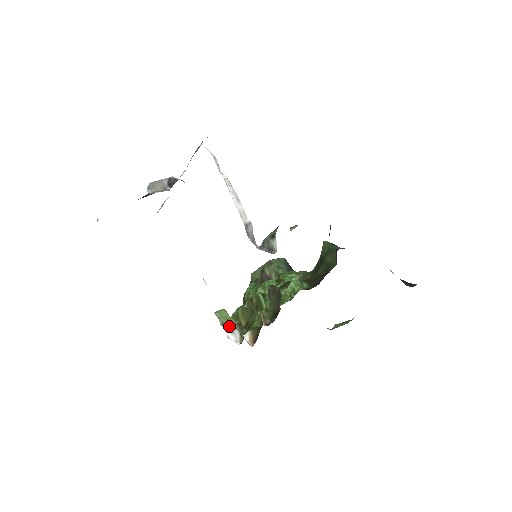
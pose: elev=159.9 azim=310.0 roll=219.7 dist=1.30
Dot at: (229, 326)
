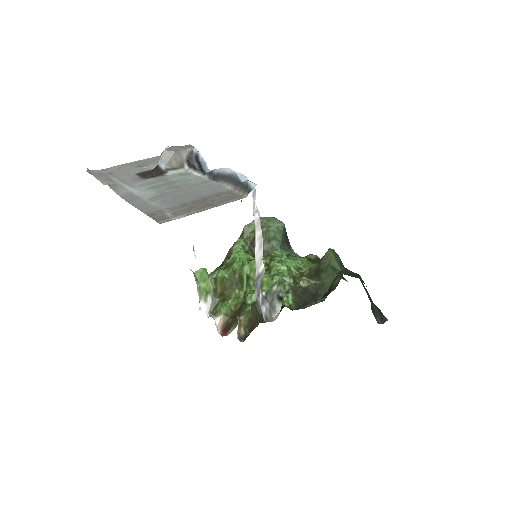
Dot at: (204, 292)
